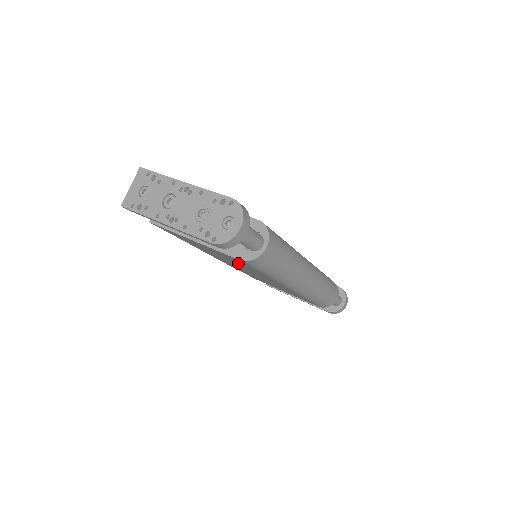
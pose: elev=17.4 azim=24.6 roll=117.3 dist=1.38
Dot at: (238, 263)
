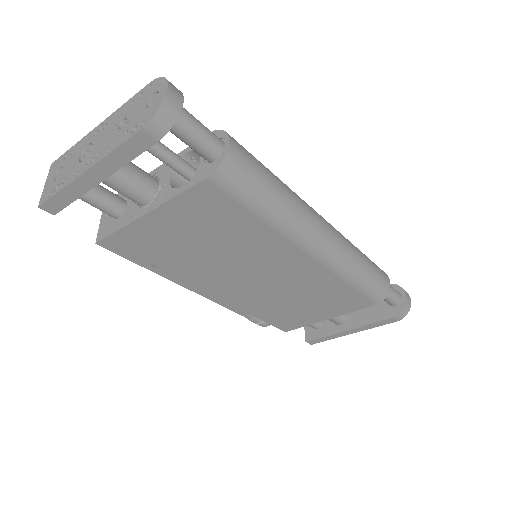
Dot at: (223, 232)
